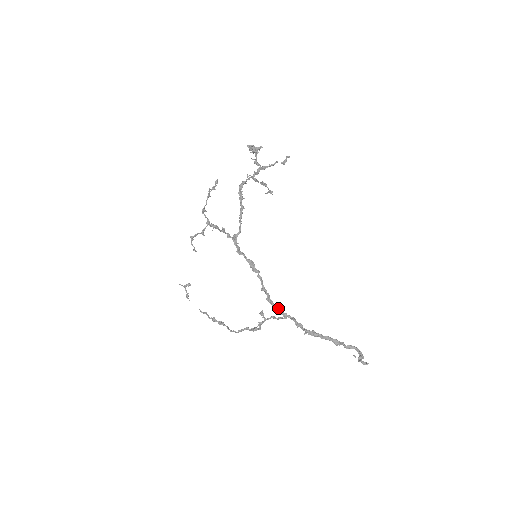
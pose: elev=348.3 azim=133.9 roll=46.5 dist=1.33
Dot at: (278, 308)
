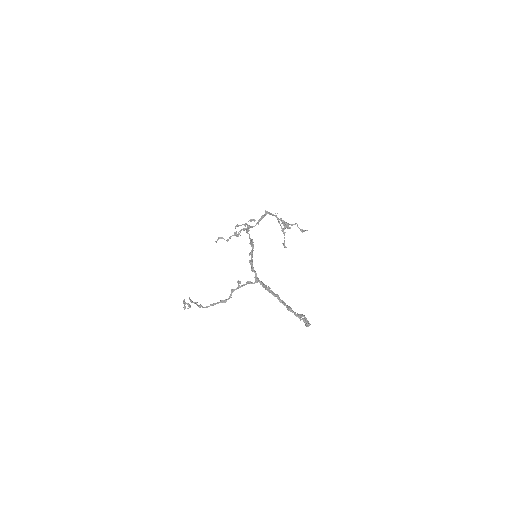
Dot at: (254, 271)
